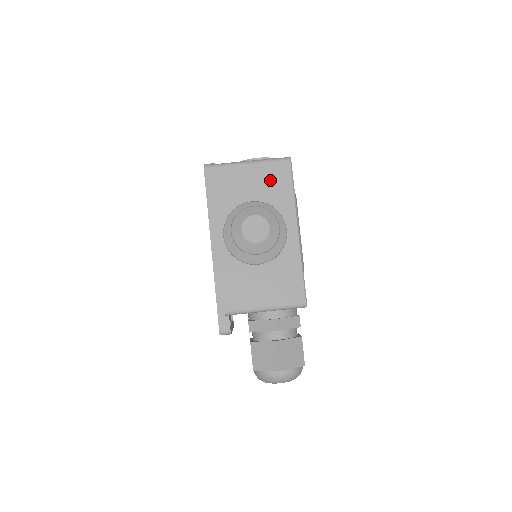
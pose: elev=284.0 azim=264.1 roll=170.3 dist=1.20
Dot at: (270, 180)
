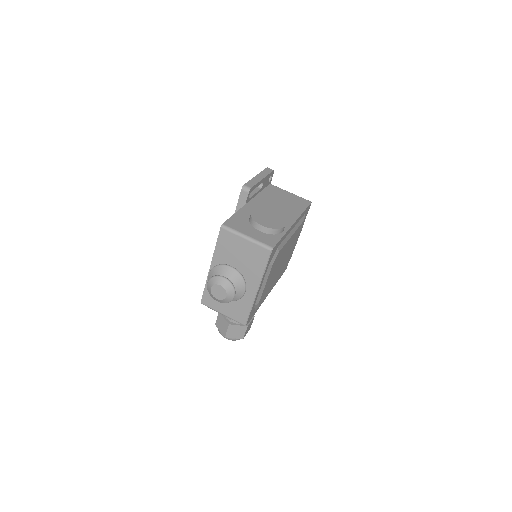
Dot at: (253, 255)
